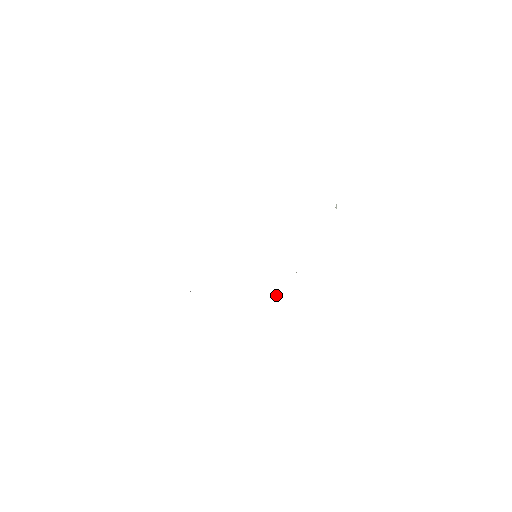
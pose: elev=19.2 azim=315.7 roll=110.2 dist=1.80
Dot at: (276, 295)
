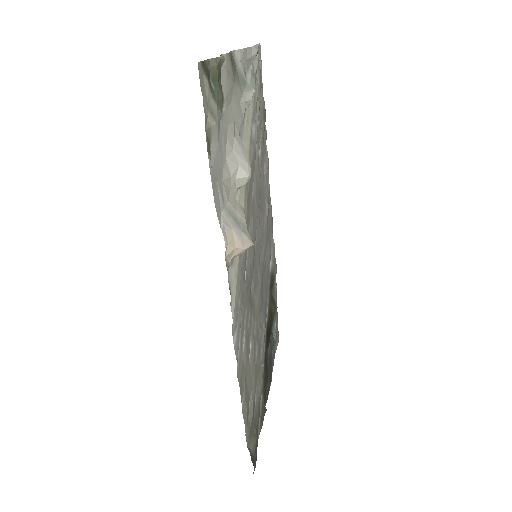
Dot at: (243, 235)
